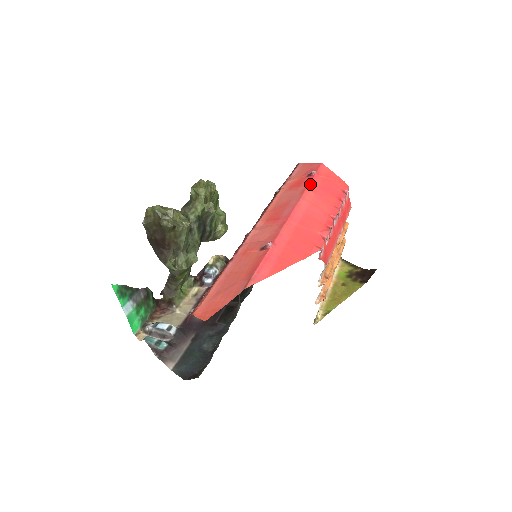
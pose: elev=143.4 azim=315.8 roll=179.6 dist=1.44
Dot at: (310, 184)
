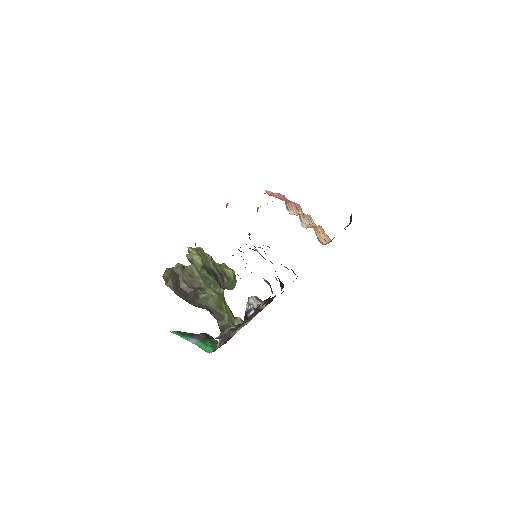
Dot at: occluded
